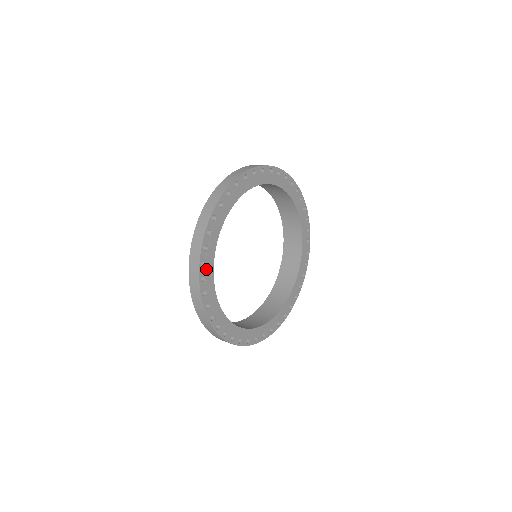
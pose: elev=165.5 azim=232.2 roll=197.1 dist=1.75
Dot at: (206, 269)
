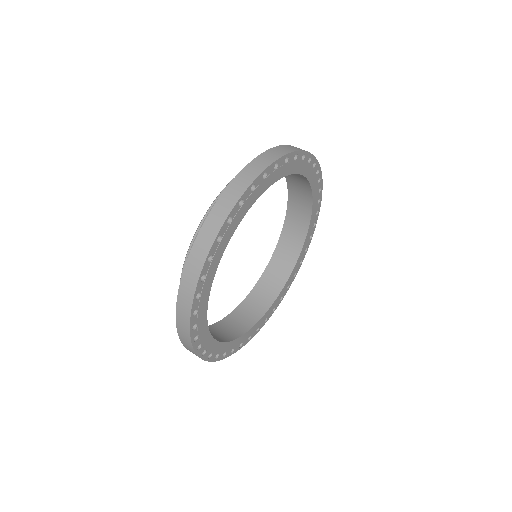
Dot at: (209, 350)
